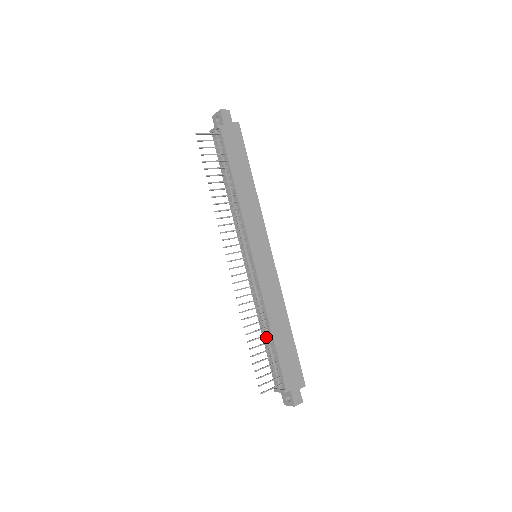
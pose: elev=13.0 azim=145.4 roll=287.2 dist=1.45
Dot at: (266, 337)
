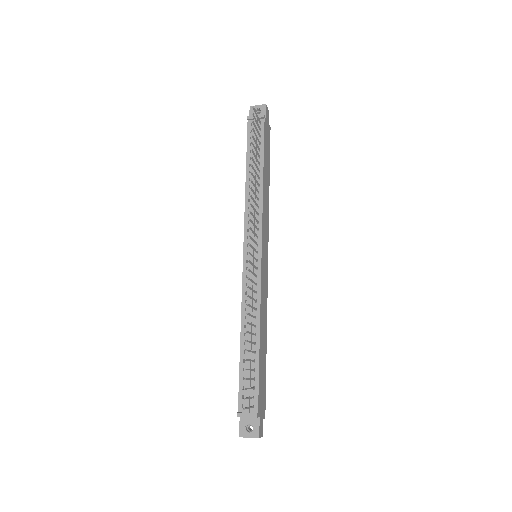
Dot at: (250, 346)
